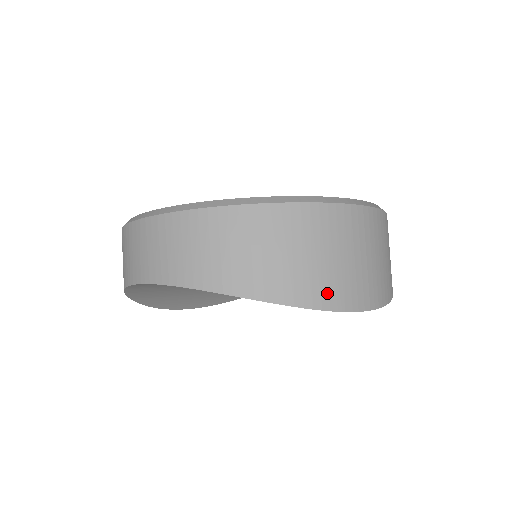
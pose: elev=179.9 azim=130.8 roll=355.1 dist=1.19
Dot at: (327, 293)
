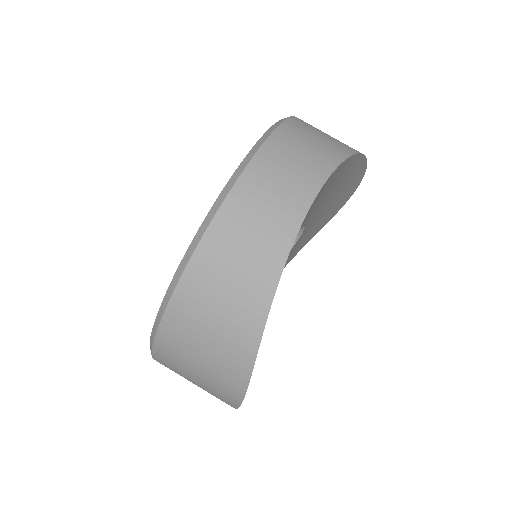
Dot at: occluded
